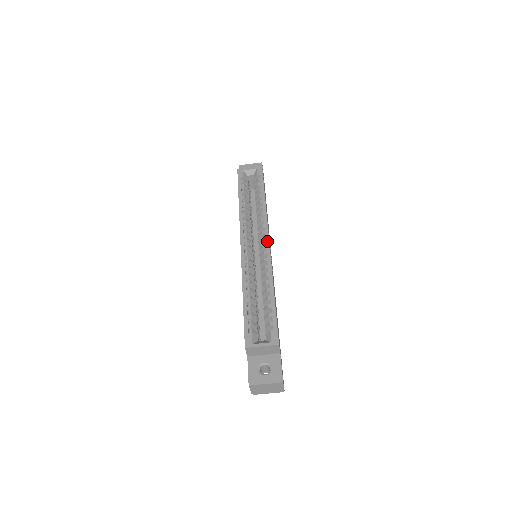
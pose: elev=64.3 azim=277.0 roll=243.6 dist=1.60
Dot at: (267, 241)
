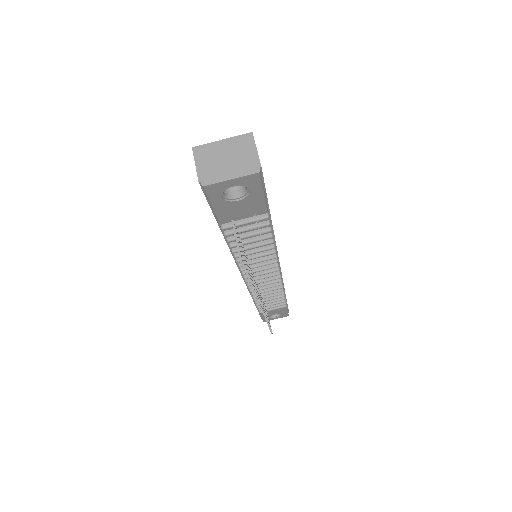
Dot at: occluded
